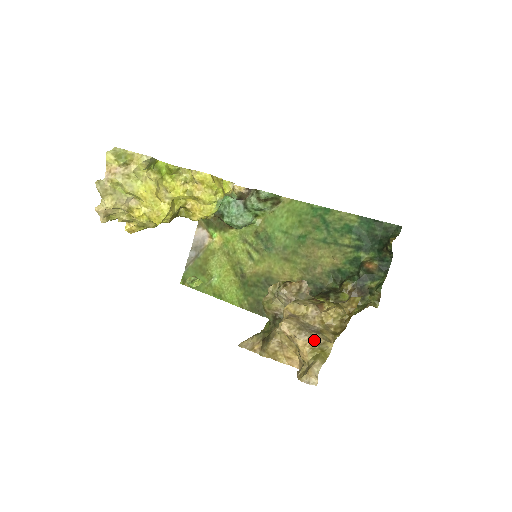
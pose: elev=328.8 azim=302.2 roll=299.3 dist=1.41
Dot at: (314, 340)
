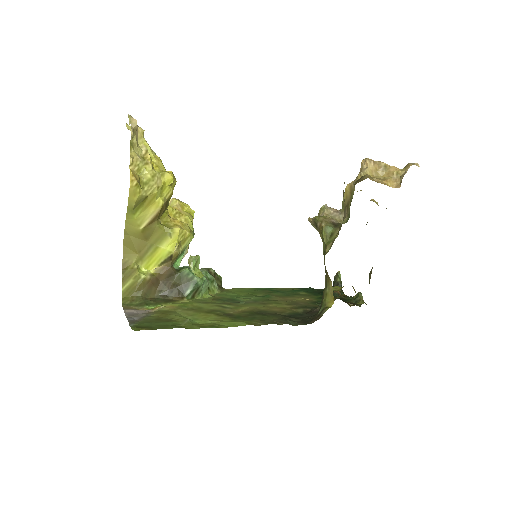
Dot at: occluded
